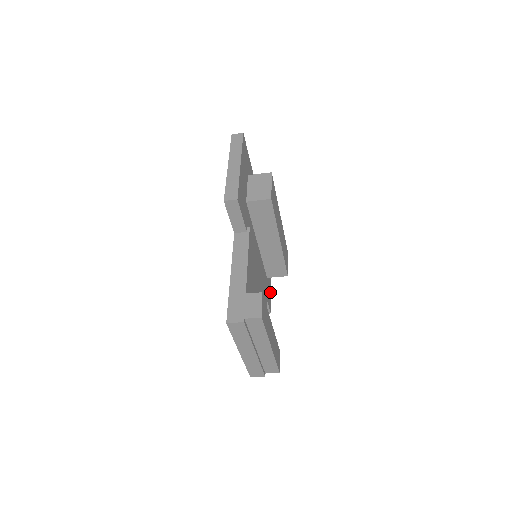
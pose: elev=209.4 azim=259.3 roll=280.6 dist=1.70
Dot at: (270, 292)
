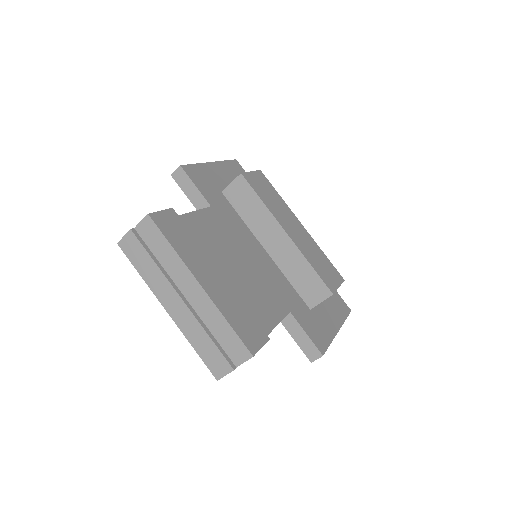
Dot at: (328, 336)
